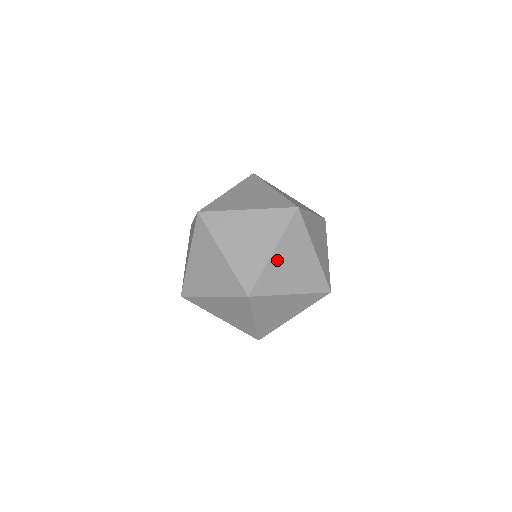
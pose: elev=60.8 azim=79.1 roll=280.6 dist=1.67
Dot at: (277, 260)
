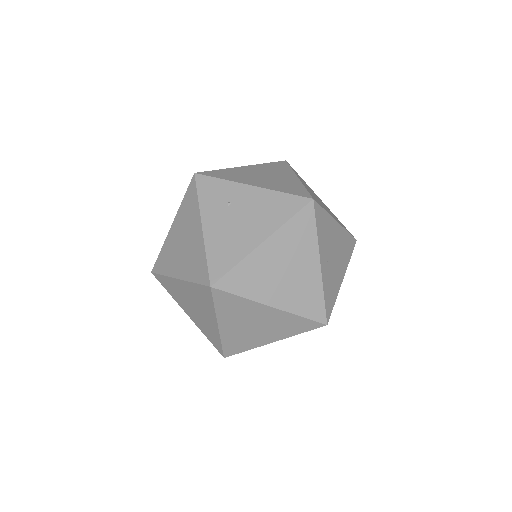
Dot at: occluded
